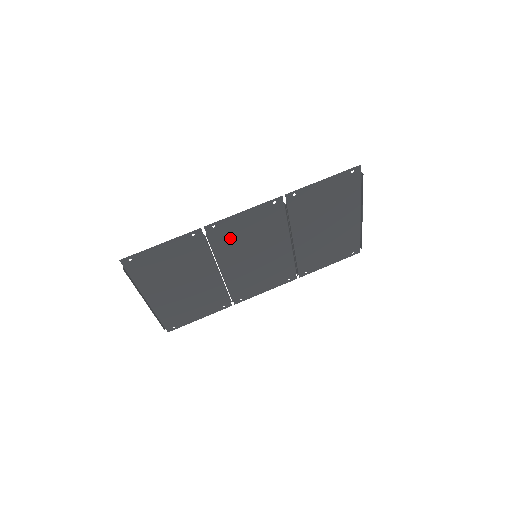
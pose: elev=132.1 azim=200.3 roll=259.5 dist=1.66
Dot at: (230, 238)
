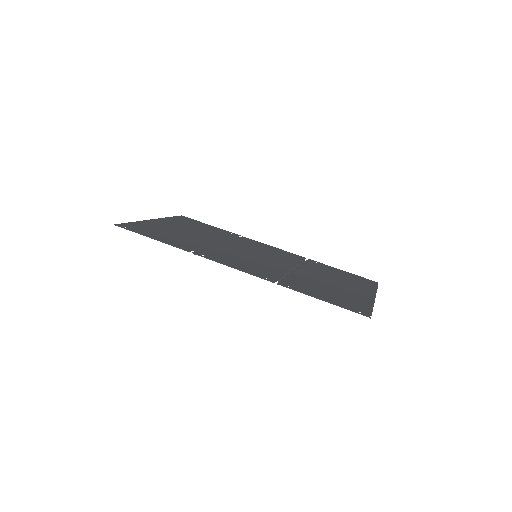
Dot at: (223, 255)
